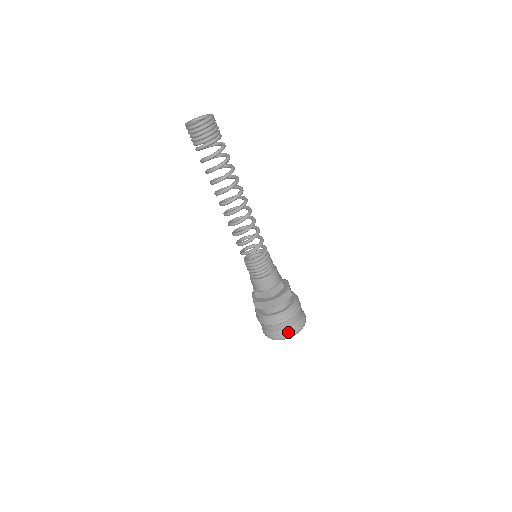
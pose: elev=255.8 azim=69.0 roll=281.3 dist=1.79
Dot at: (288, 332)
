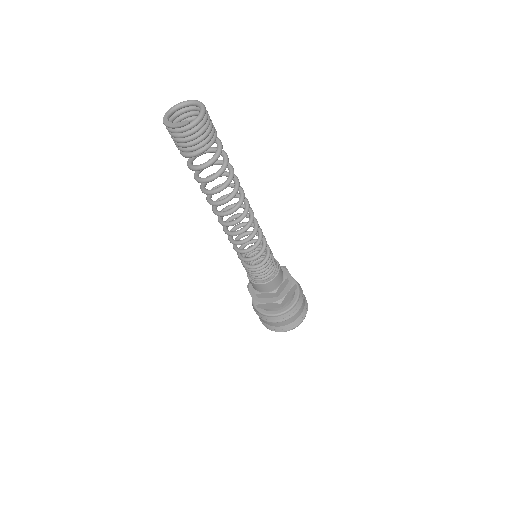
Dot at: (295, 324)
